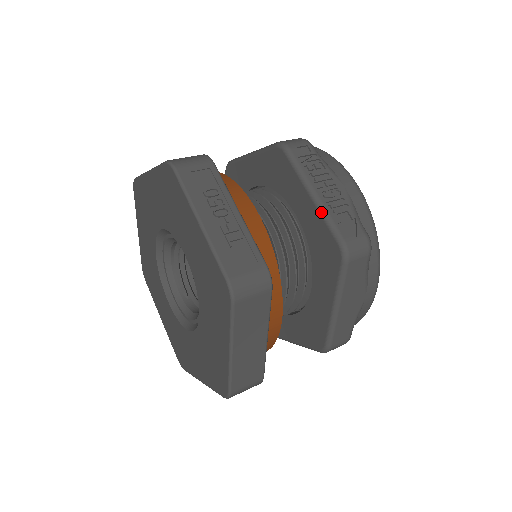
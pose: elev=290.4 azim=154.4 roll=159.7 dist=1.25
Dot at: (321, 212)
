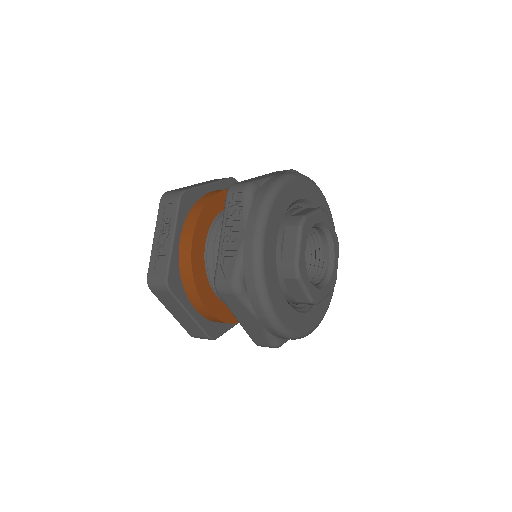
Dot at: (218, 251)
